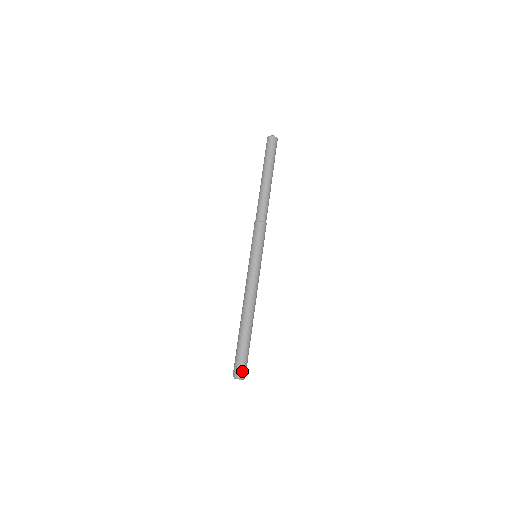
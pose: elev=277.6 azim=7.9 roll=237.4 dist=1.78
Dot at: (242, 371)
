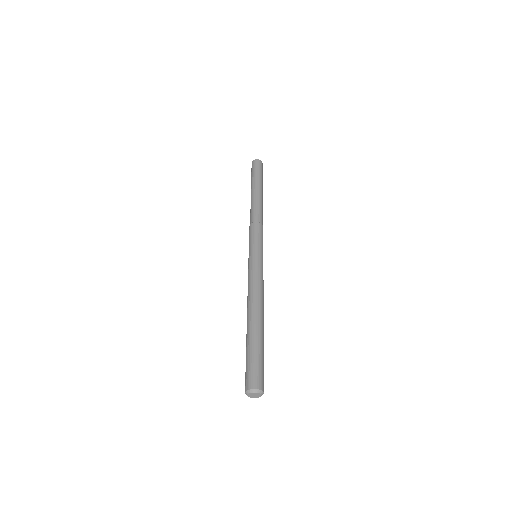
Dot at: (250, 380)
